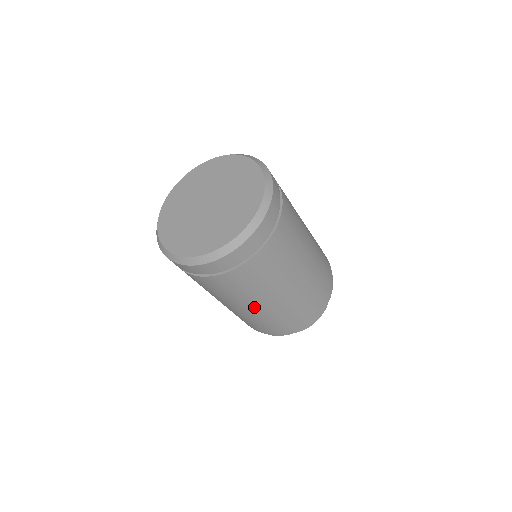
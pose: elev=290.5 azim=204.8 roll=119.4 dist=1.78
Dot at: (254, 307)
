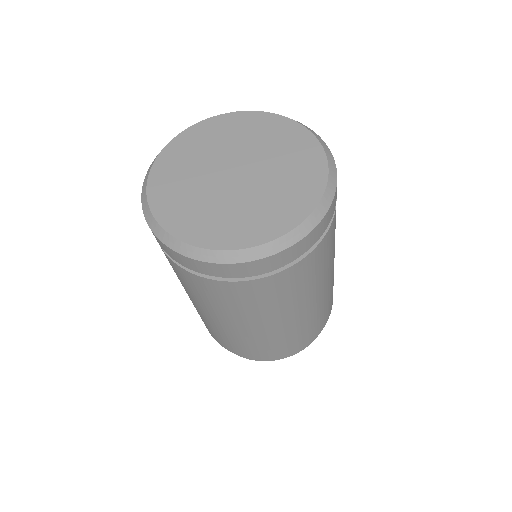
Dot at: (229, 324)
